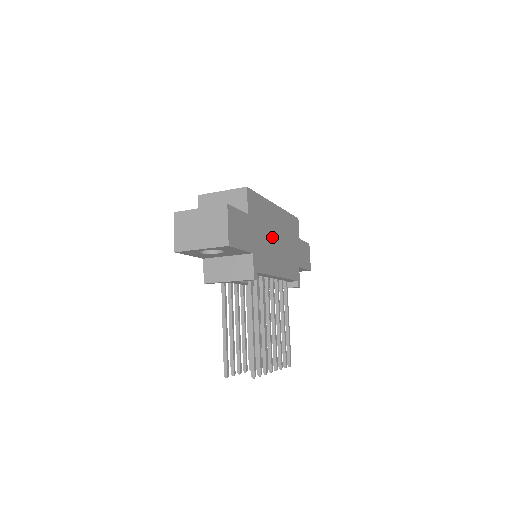
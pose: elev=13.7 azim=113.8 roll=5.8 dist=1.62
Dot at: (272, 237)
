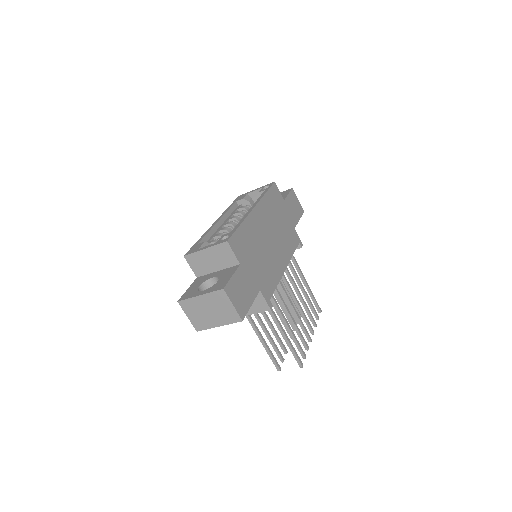
Dot at: (265, 245)
